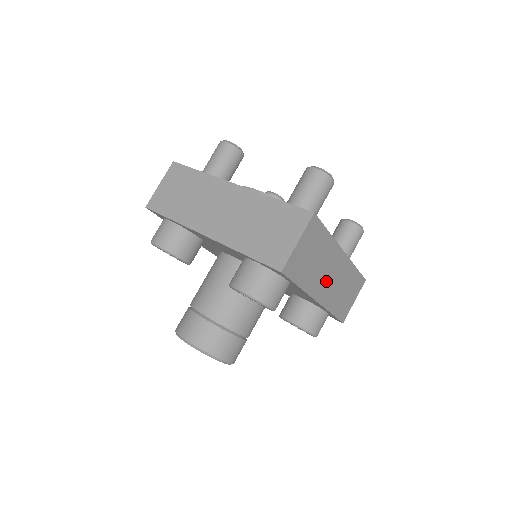
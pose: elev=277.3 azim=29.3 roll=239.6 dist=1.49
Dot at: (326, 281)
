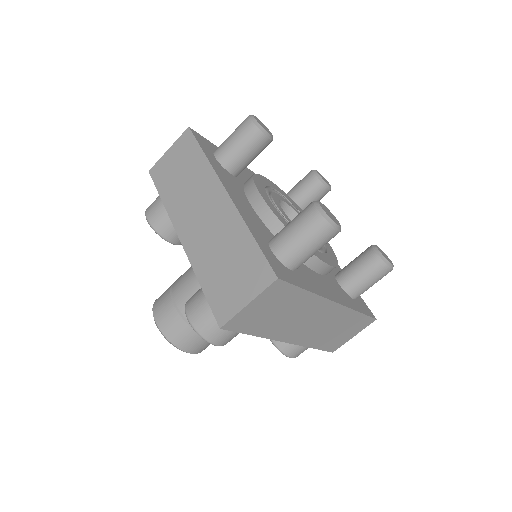
Dot at: (302, 327)
